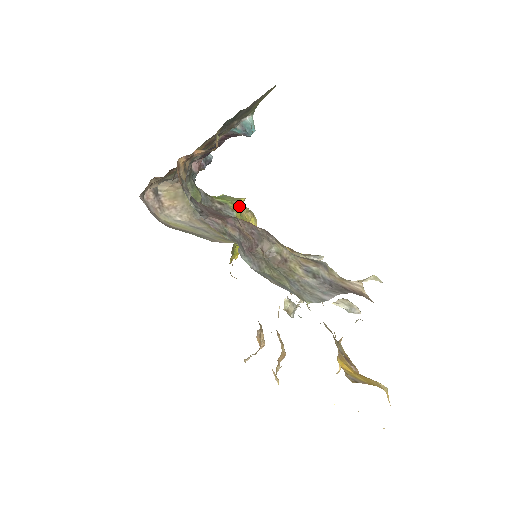
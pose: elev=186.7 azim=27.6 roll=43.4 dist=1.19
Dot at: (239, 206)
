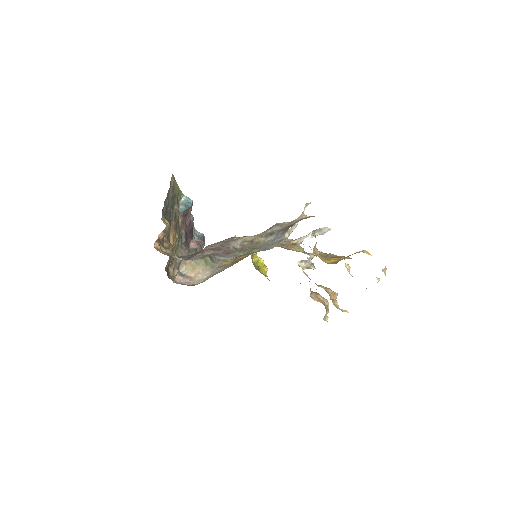
Dot at: occluded
